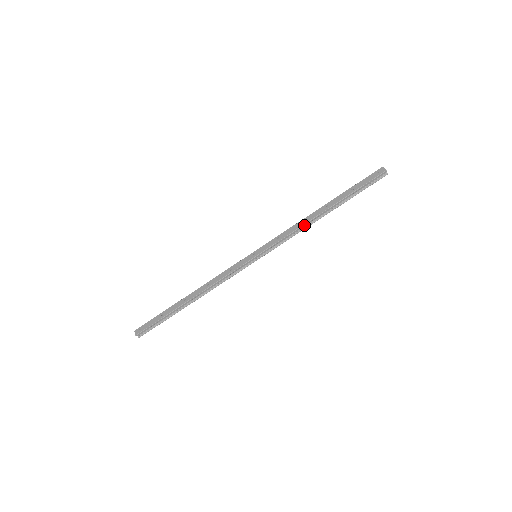
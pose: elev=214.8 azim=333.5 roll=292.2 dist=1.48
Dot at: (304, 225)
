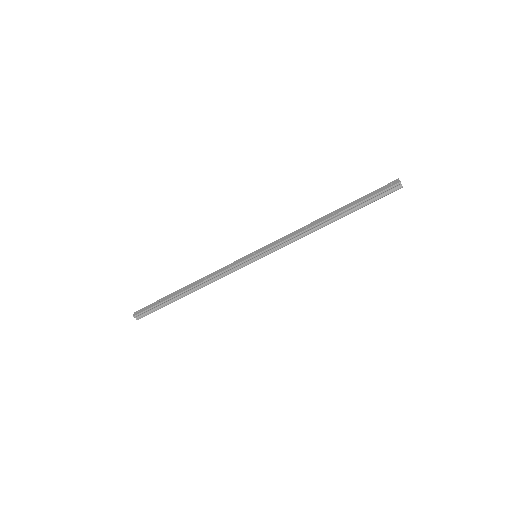
Dot at: (307, 230)
